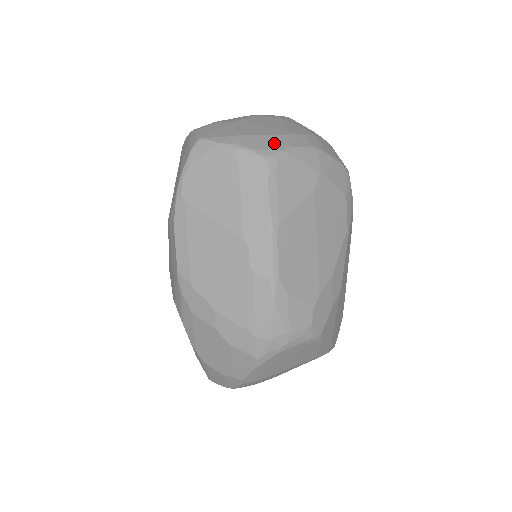
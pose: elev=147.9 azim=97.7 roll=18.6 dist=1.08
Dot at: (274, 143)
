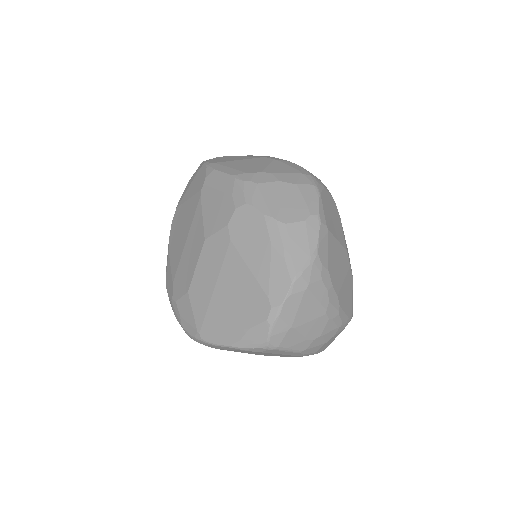
Dot at: occluded
